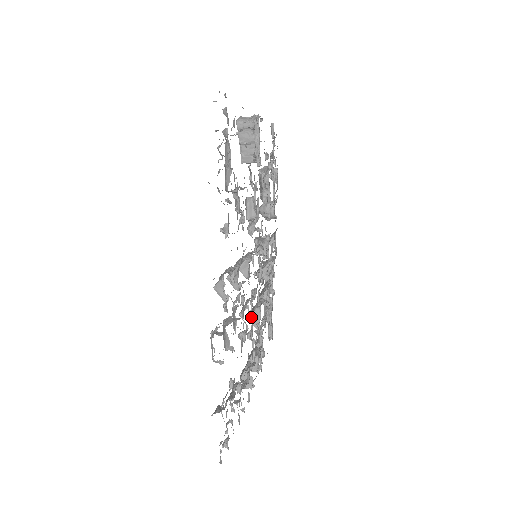
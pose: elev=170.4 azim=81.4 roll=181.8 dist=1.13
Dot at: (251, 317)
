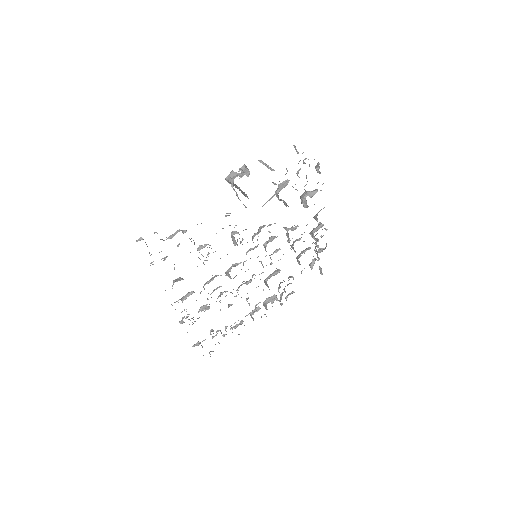
Dot at: occluded
